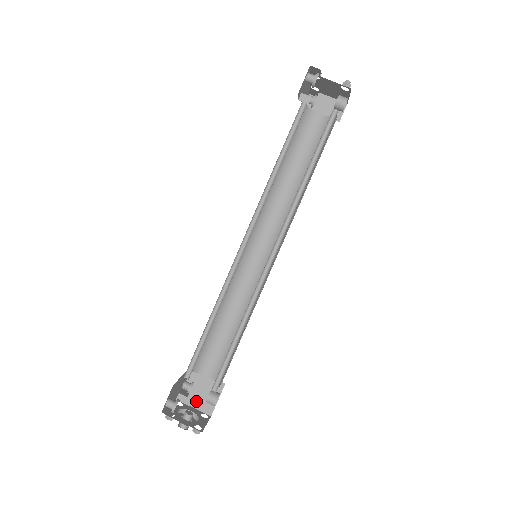
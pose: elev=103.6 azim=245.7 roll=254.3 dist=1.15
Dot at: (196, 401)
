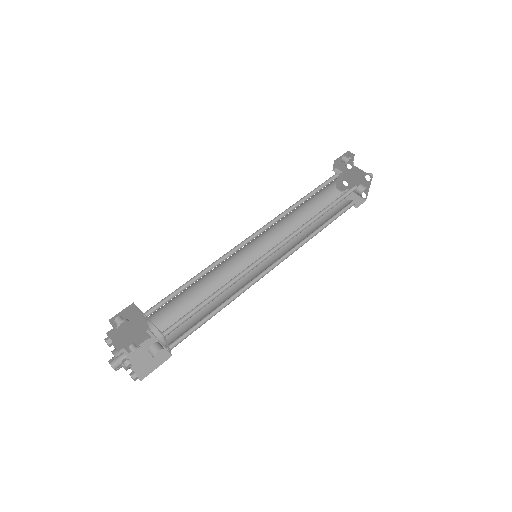
Dot at: (135, 361)
